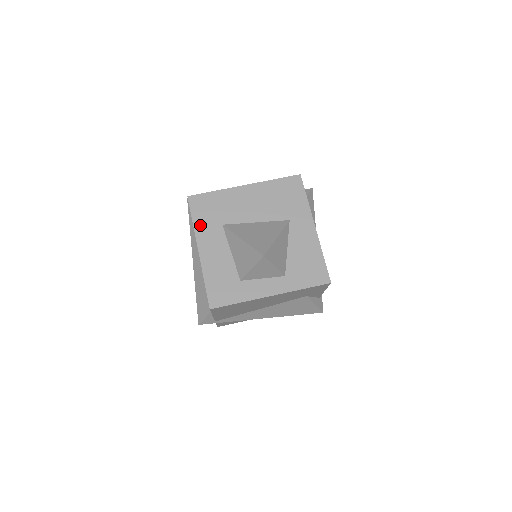
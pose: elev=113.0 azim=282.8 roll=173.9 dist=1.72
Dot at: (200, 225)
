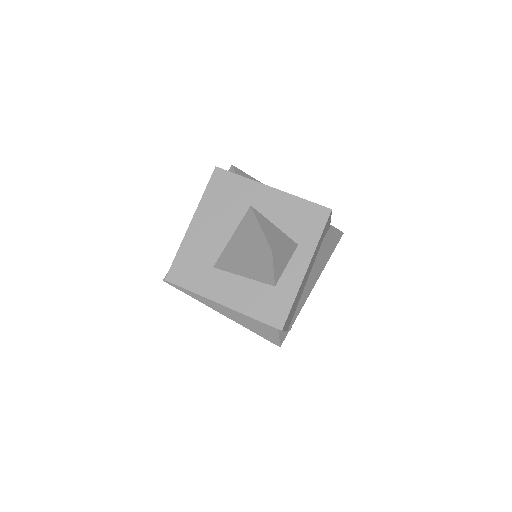
Dot at: (199, 287)
